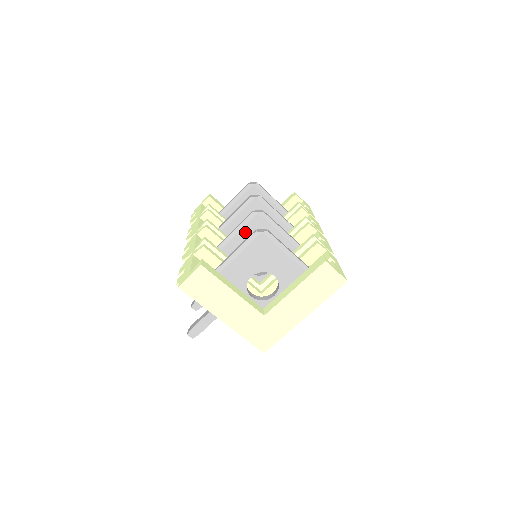
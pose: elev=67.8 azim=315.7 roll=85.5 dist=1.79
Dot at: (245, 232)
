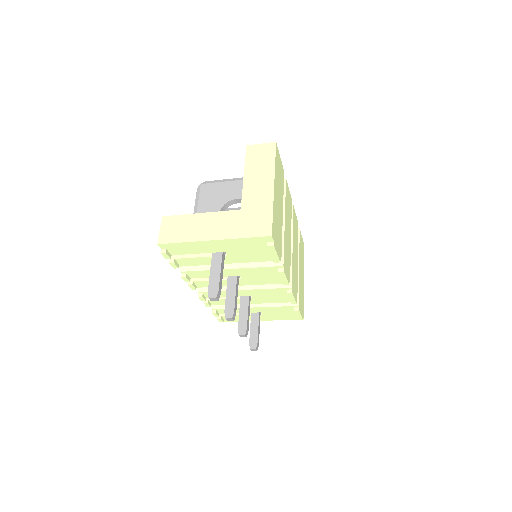
Dot at: occluded
